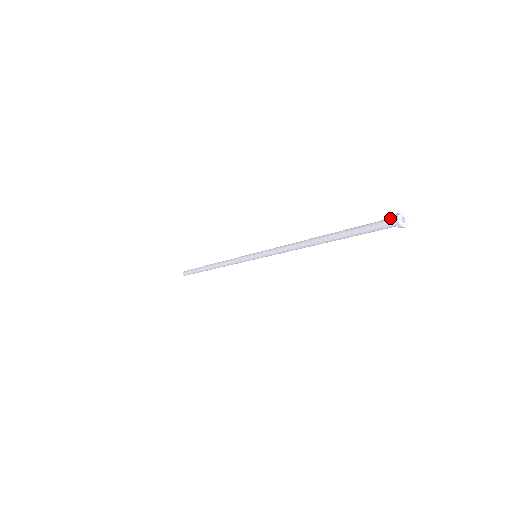
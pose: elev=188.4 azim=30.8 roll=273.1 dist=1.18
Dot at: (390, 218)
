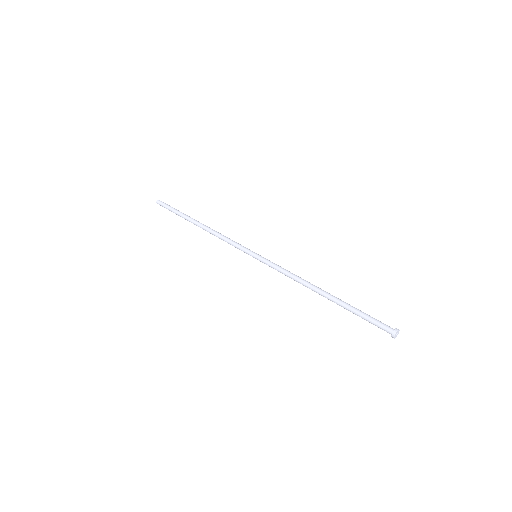
Dot at: (388, 329)
